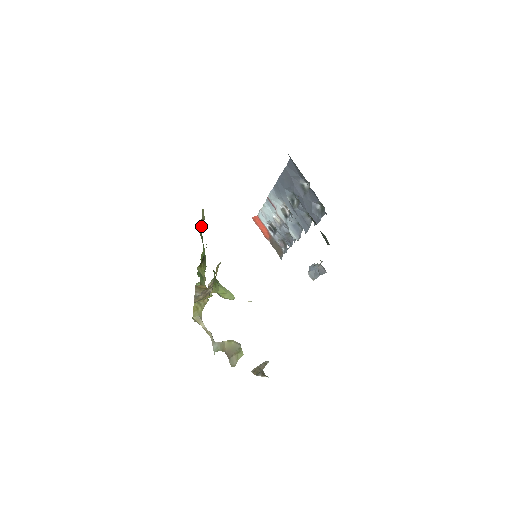
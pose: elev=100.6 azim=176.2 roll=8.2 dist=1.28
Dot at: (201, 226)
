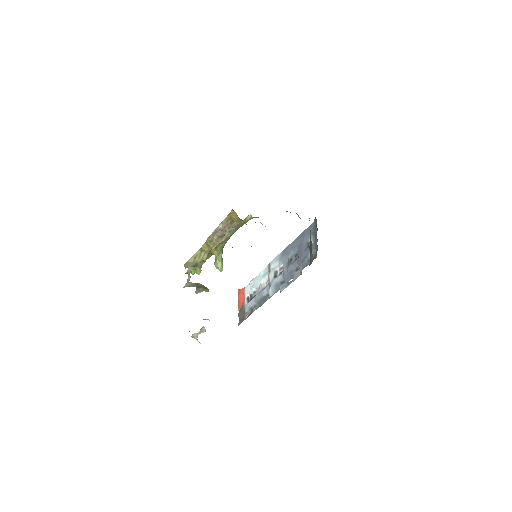
Dot at: occluded
